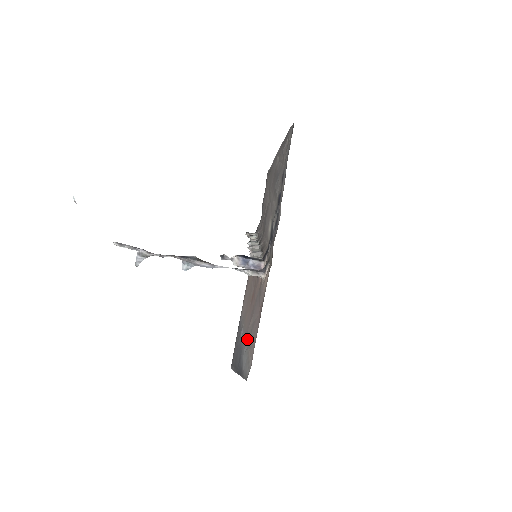
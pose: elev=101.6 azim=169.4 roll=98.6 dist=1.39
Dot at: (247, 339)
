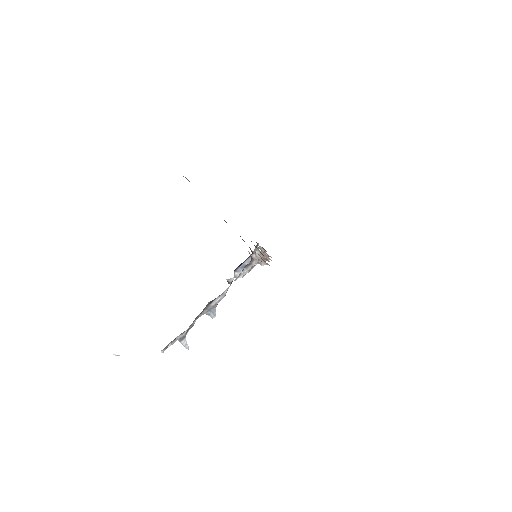
Dot at: occluded
